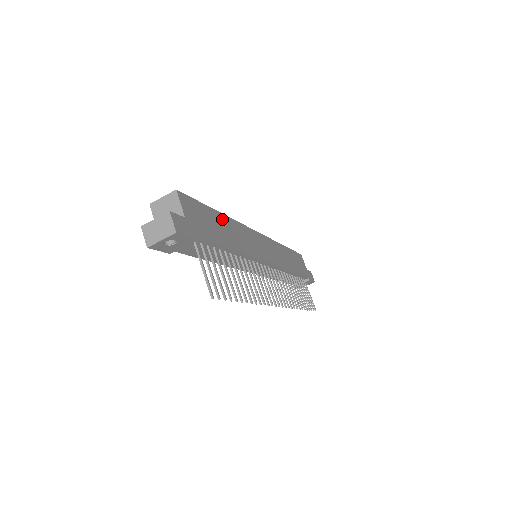
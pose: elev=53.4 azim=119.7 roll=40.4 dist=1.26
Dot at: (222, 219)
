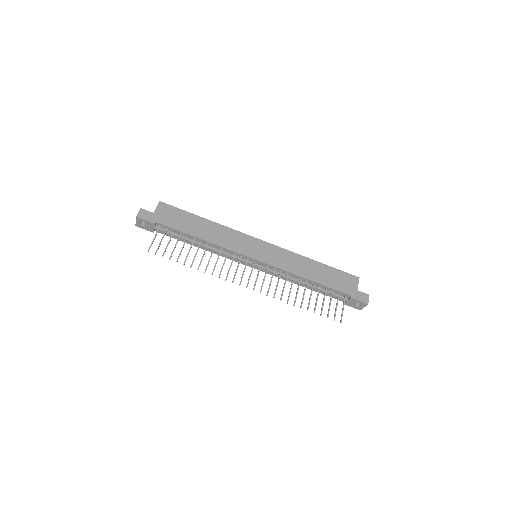
Dot at: (204, 222)
